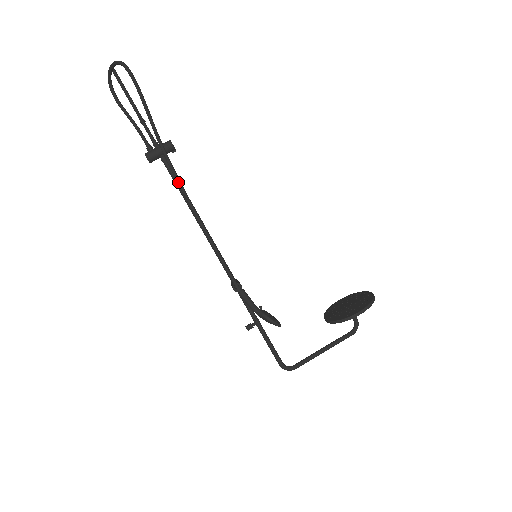
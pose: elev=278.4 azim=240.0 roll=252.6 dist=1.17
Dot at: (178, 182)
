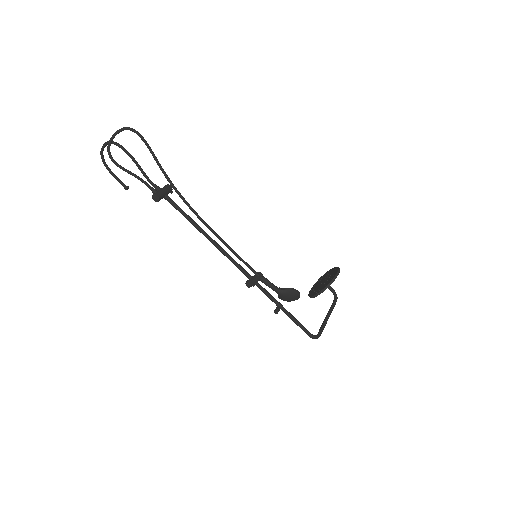
Dot at: (189, 206)
